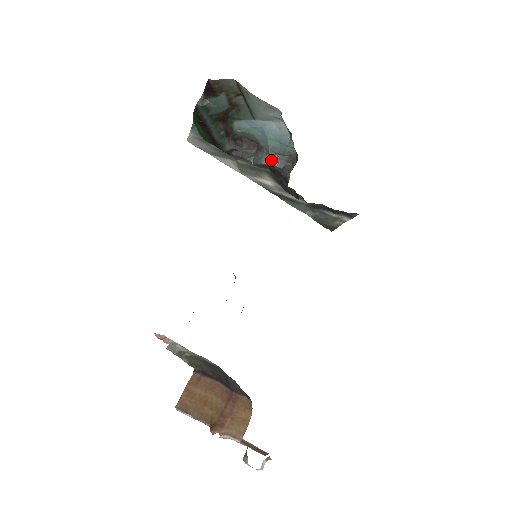
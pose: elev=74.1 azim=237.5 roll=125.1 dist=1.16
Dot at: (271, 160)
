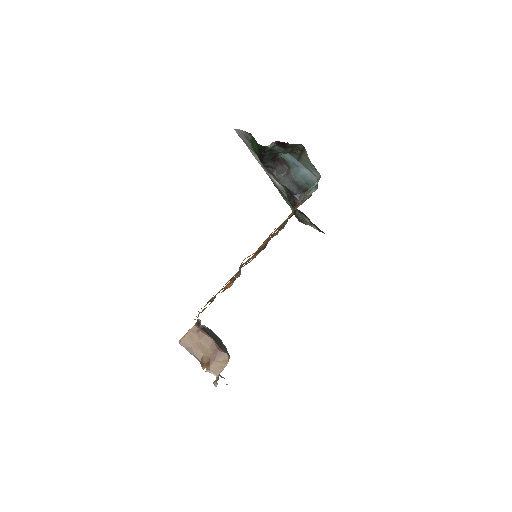
Dot at: (293, 187)
